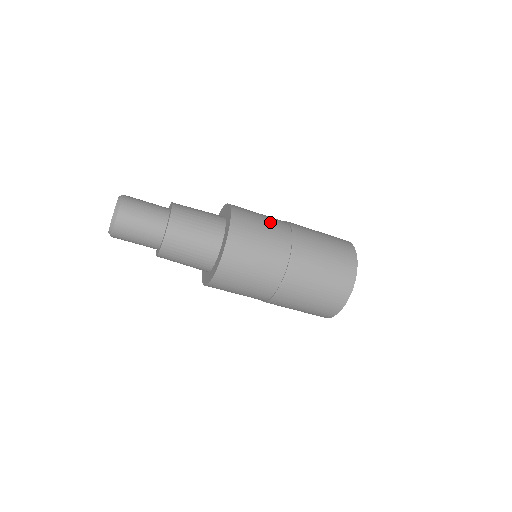
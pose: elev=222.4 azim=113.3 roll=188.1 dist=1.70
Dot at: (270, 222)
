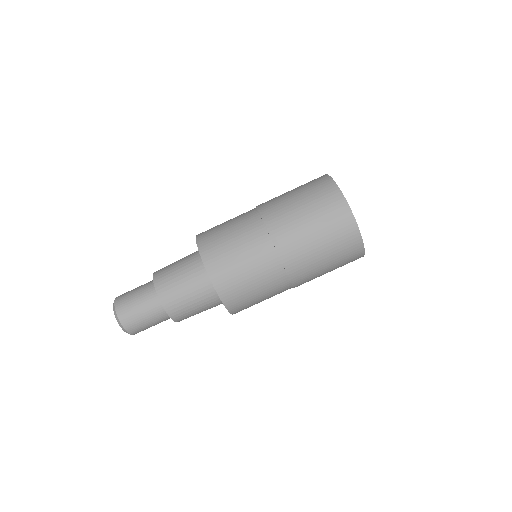
Dot at: occluded
